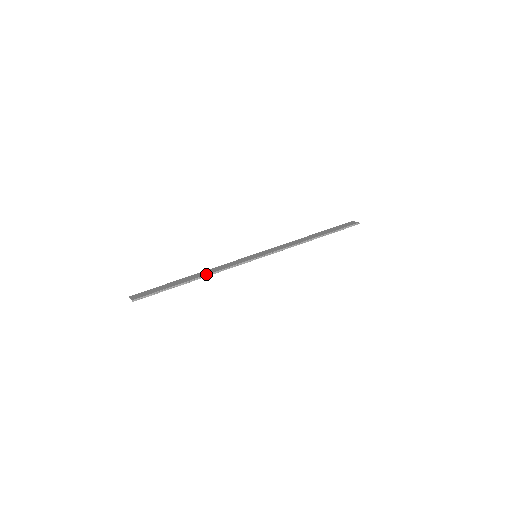
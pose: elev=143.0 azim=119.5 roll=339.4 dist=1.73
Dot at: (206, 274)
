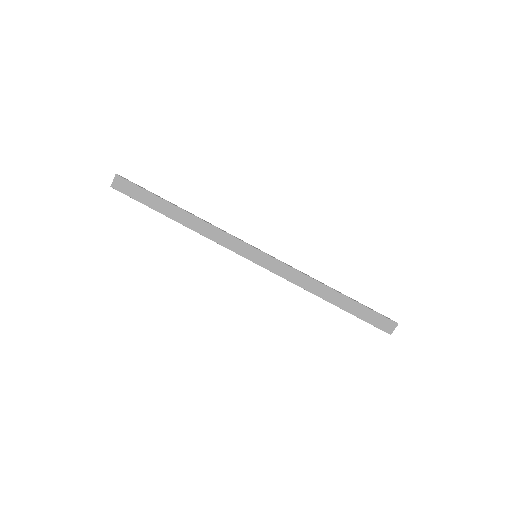
Dot at: (191, 228)
